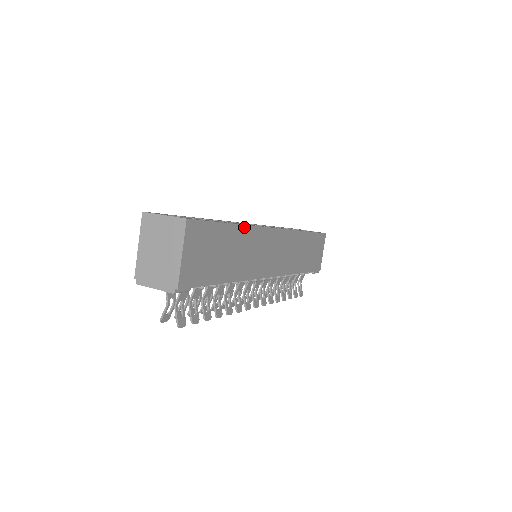
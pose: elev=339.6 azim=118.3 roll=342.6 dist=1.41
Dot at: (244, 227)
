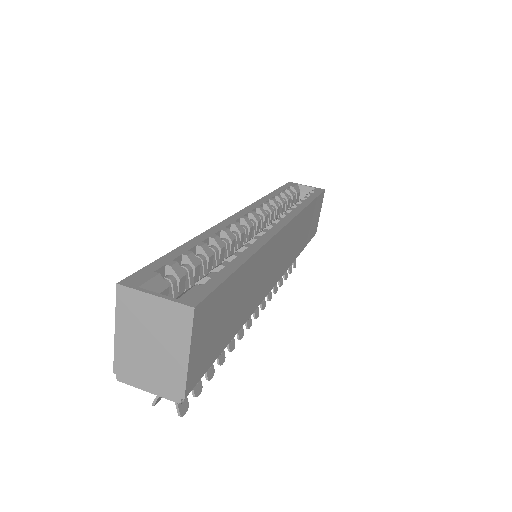
Dot at: (256, 254)
